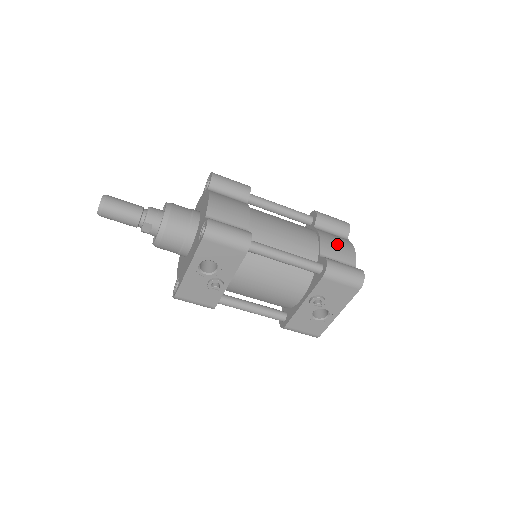
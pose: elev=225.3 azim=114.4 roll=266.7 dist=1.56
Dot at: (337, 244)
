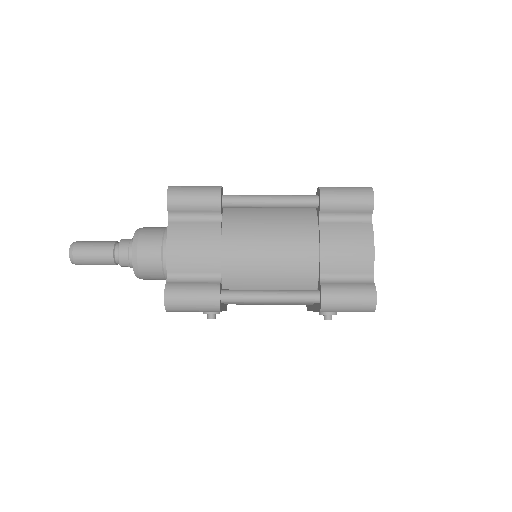
Dot at: (346, 249)
